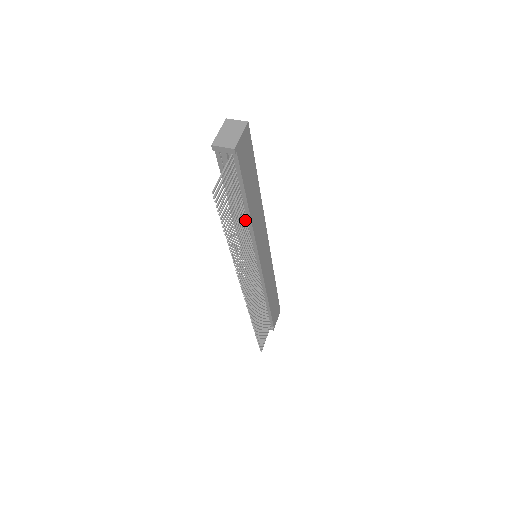
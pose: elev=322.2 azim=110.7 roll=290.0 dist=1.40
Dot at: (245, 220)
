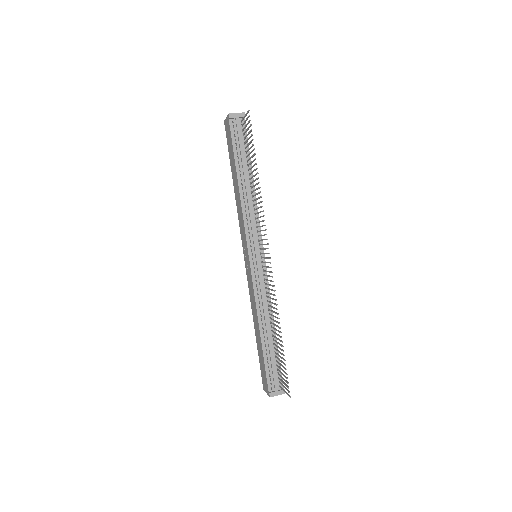
Dot at: (252, 187)
